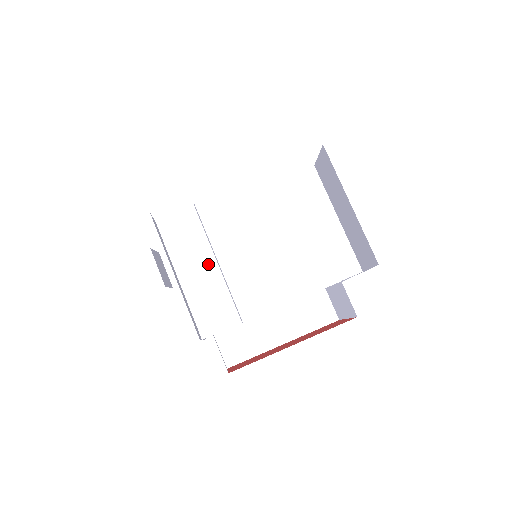
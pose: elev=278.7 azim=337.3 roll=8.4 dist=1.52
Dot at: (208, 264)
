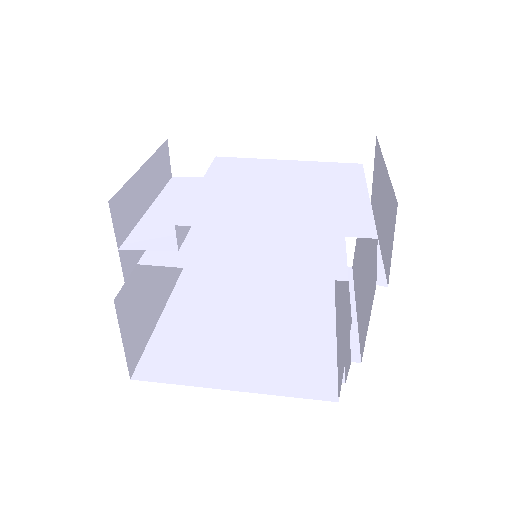
Dot at: occluded
